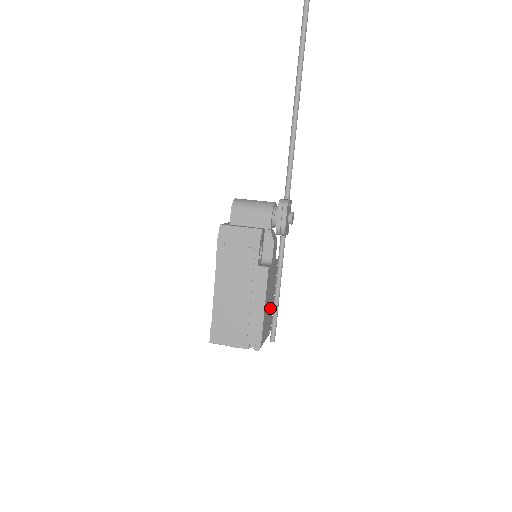
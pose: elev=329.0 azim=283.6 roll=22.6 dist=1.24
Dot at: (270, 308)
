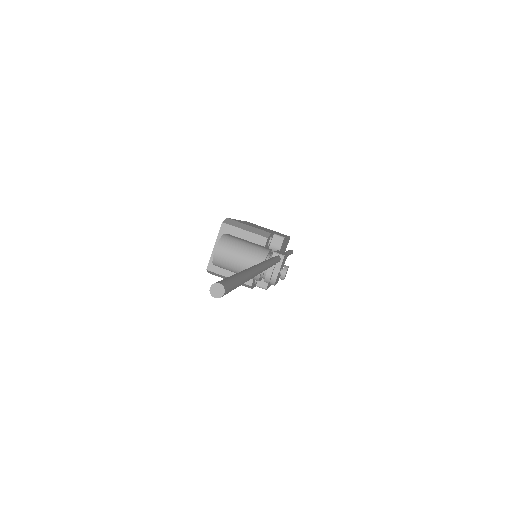
Dot at: occluded
